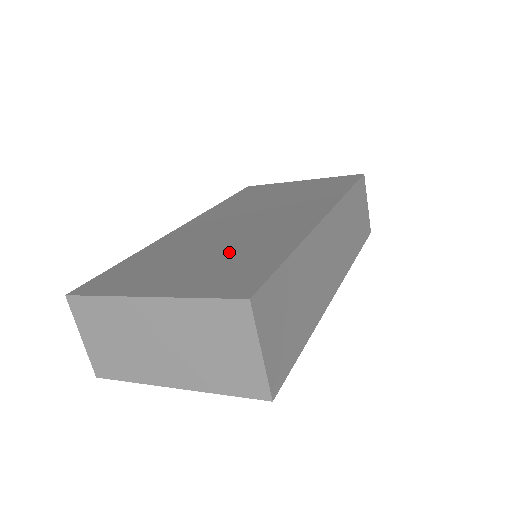
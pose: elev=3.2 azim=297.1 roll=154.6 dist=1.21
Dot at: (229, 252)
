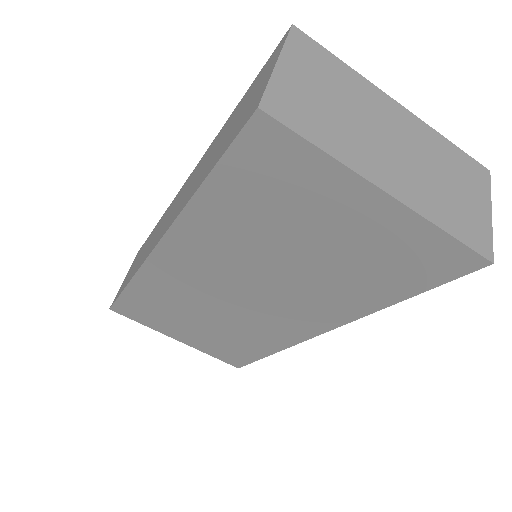
Dot at: occluded
